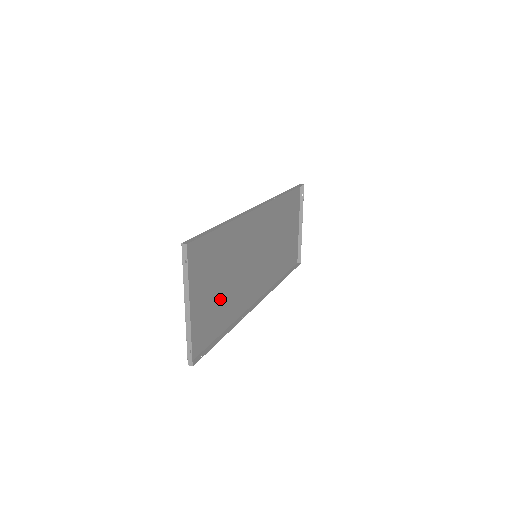
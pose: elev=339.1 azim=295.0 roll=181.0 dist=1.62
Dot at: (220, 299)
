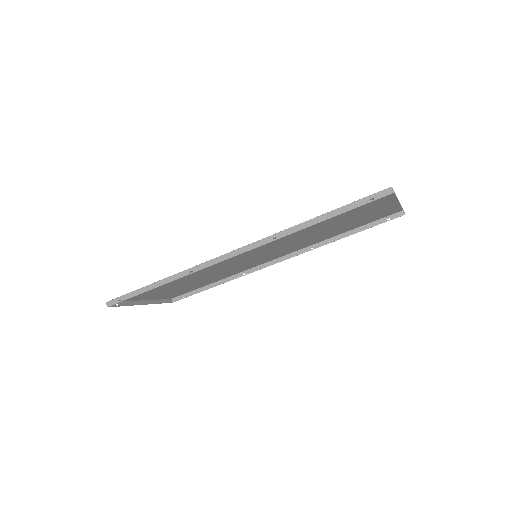
Dot at: (197, 282)
